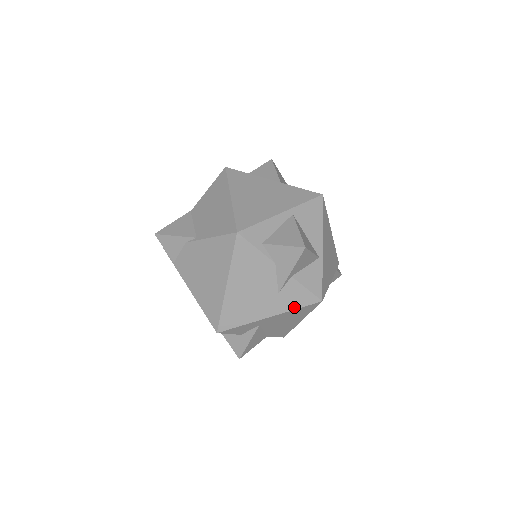
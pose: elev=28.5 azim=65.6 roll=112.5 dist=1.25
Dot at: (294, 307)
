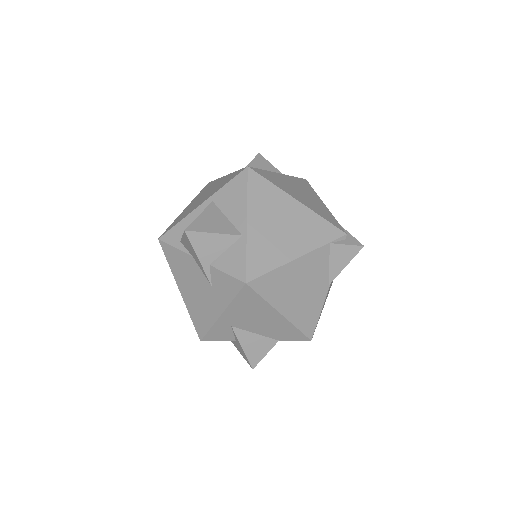
Dot at: (230, 298)
